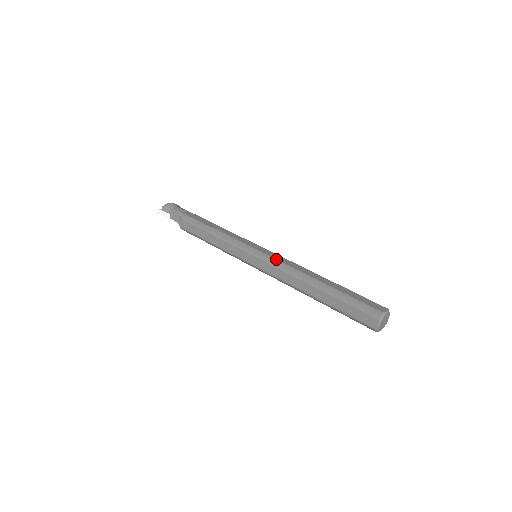
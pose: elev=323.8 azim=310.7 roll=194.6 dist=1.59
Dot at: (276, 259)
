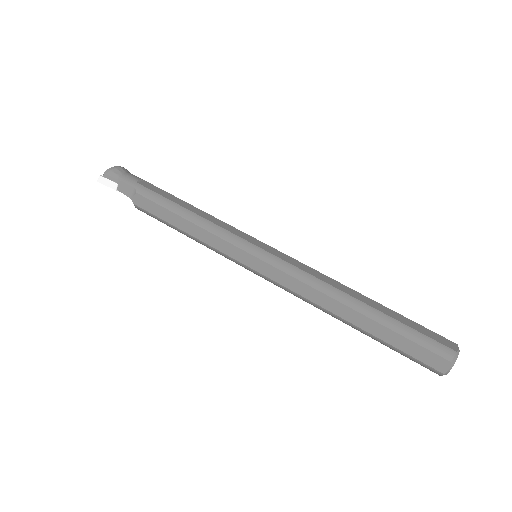
Dot at: (292, 264)
